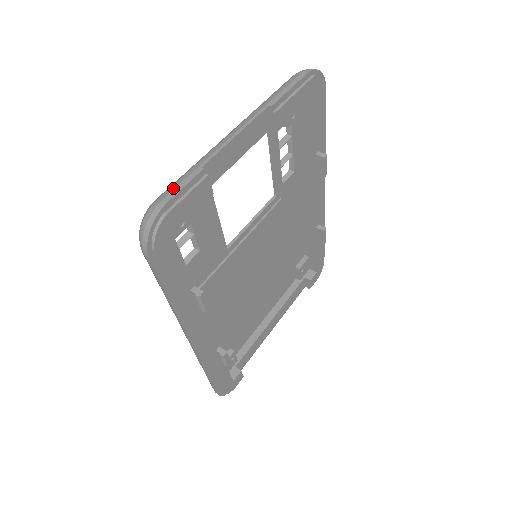
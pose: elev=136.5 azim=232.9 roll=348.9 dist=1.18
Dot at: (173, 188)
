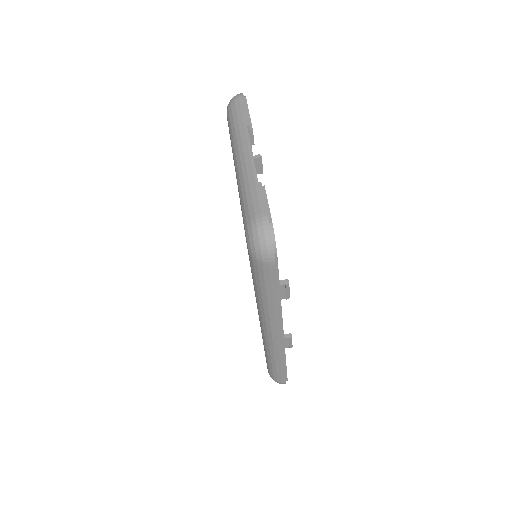
Dot at: (257, 204)
